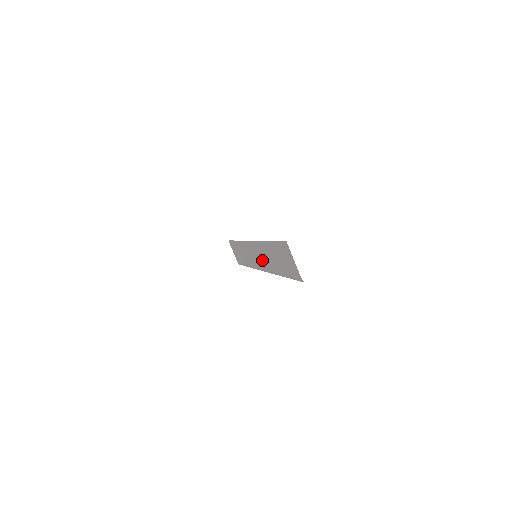
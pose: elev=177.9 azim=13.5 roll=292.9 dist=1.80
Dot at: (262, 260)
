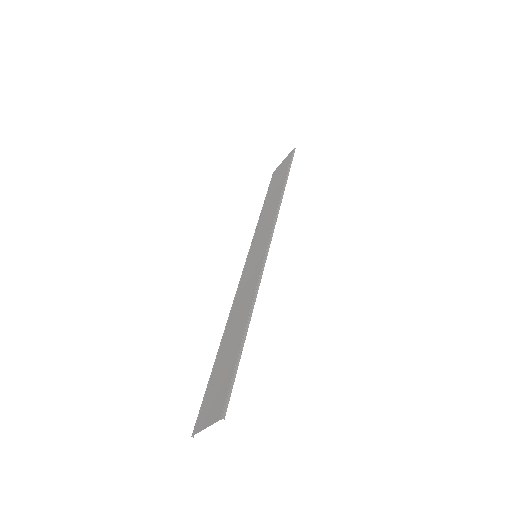
Dot at: (247, 280)
